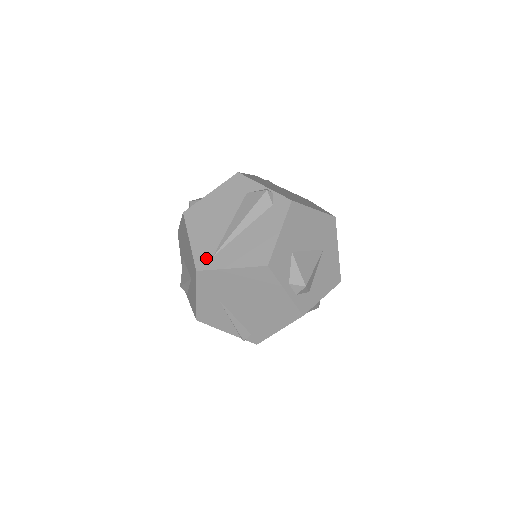
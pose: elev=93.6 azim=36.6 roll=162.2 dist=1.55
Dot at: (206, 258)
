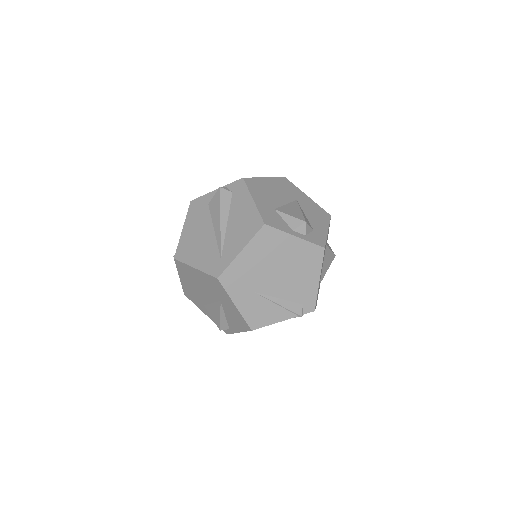
Dot at: (217, 264)
